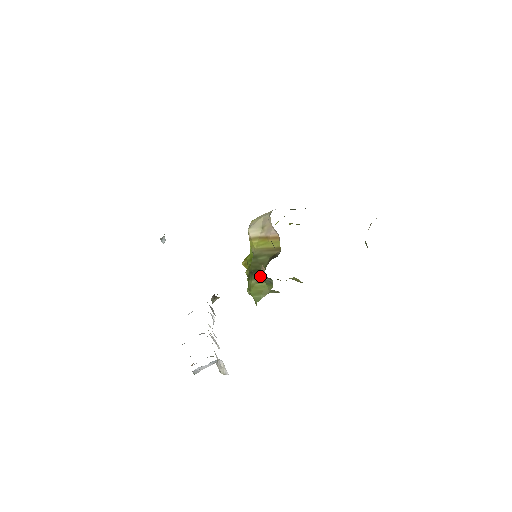
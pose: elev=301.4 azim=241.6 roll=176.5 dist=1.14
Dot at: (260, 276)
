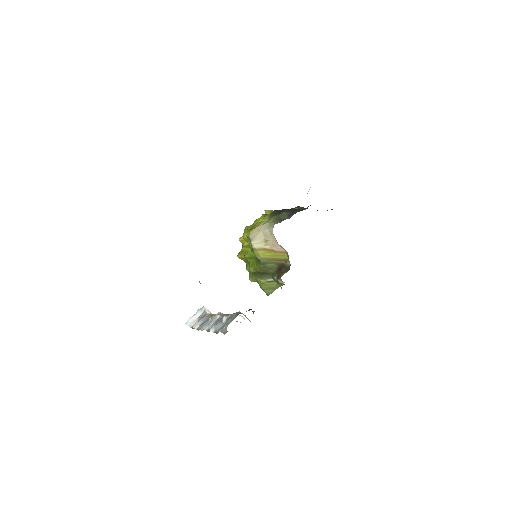
Dot at: (270, 278)
